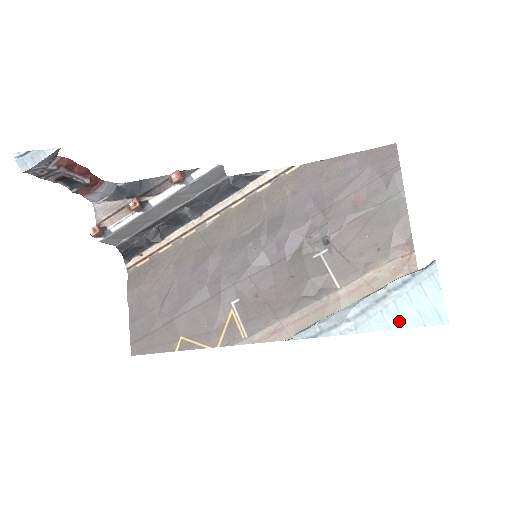
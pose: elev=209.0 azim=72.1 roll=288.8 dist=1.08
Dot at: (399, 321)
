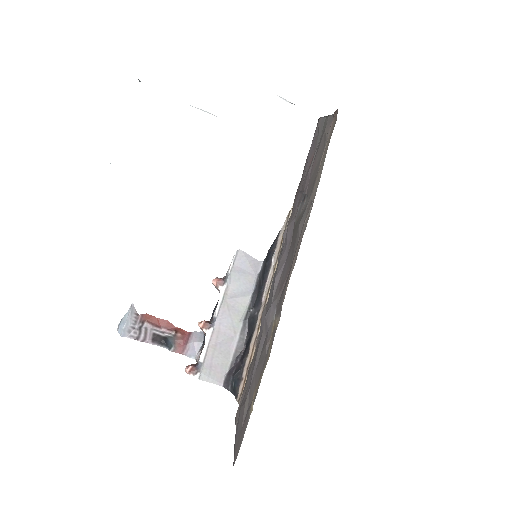
Dot at: occluded
